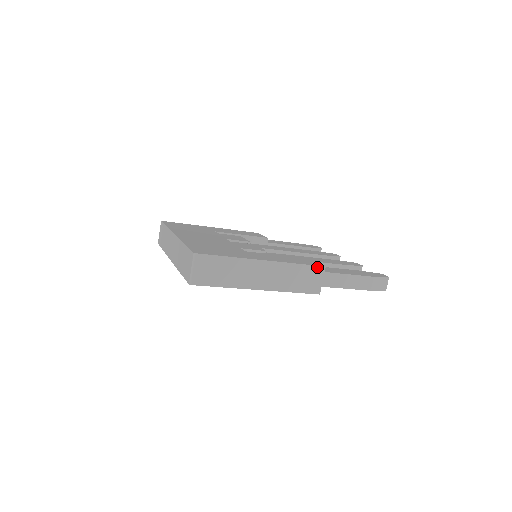
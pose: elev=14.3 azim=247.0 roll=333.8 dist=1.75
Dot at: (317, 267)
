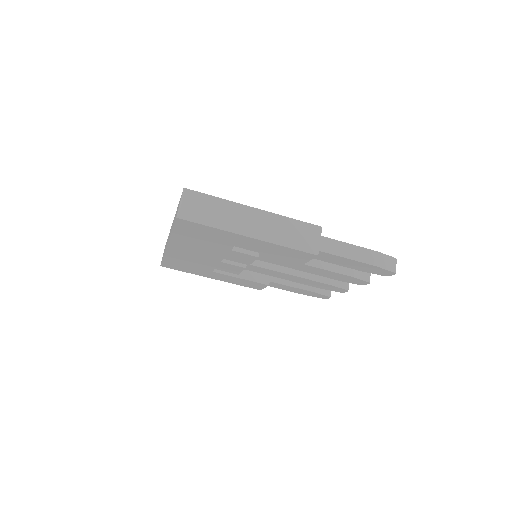
Dot at: (313, 226)
